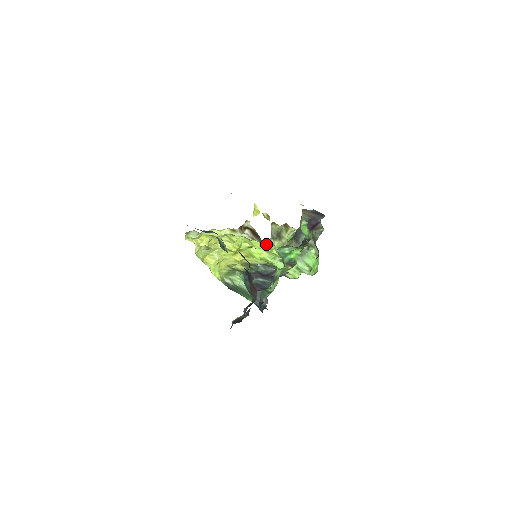
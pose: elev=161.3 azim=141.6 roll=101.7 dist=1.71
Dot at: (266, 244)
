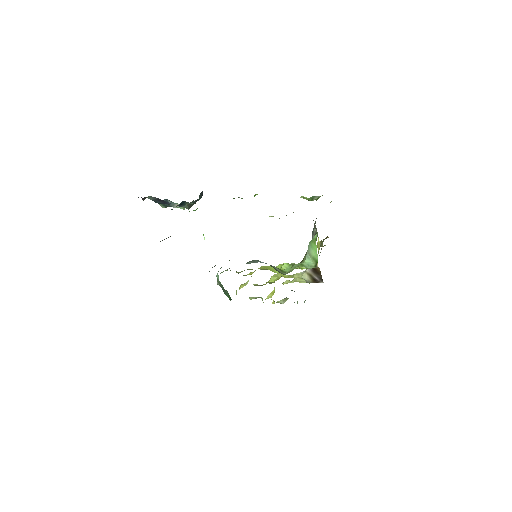
Dot at: occluded
